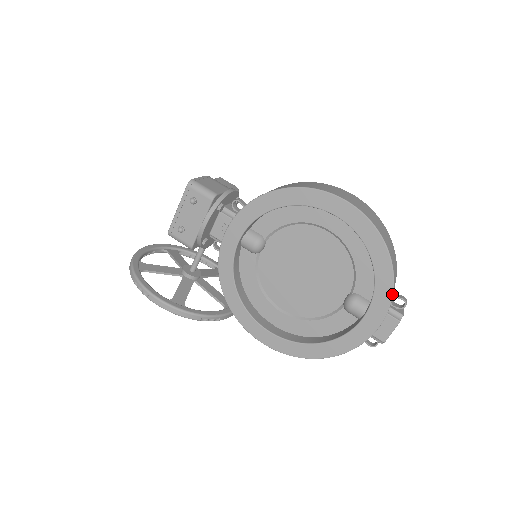
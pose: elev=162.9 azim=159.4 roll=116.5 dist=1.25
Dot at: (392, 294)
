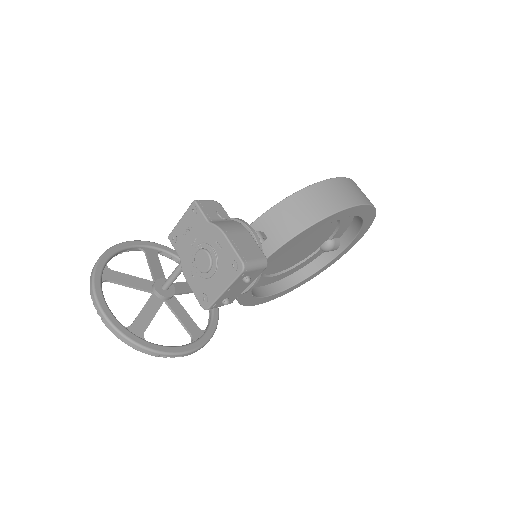
Dot at: occluded
